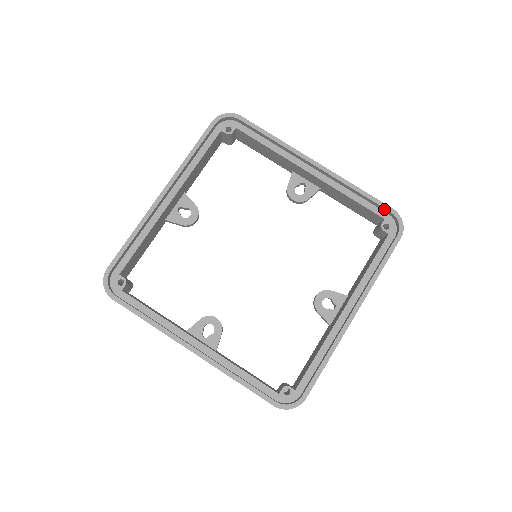
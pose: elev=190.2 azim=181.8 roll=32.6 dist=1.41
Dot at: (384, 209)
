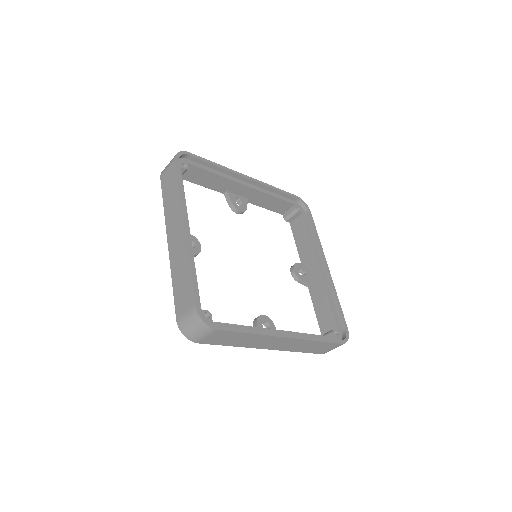
Dot at: (343, 324)
